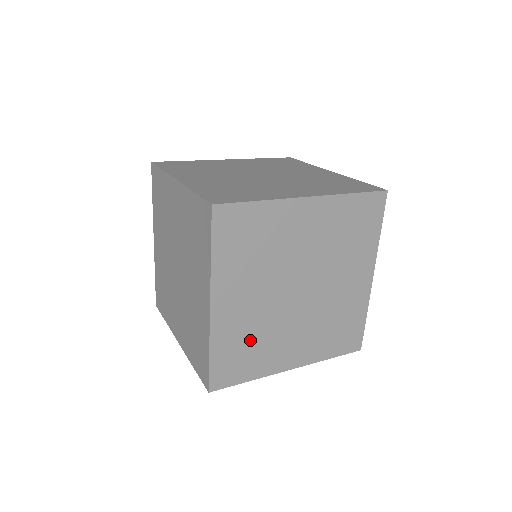
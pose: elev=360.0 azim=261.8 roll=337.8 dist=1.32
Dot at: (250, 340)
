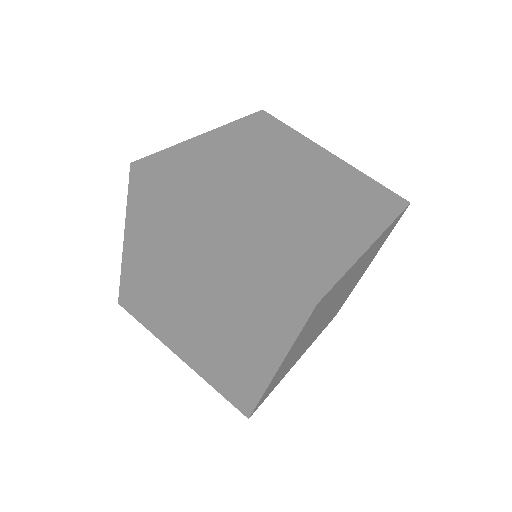
Dot at: (287, 367)
